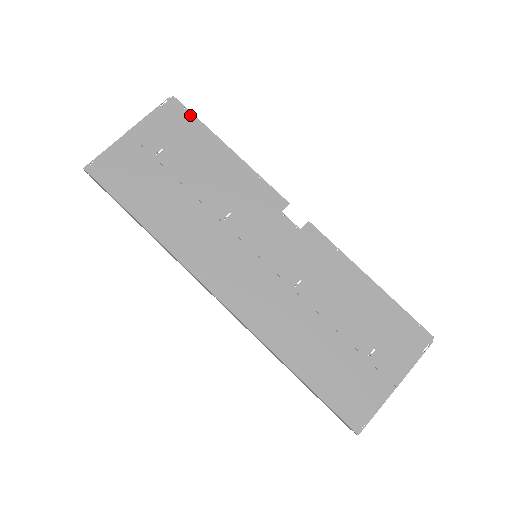
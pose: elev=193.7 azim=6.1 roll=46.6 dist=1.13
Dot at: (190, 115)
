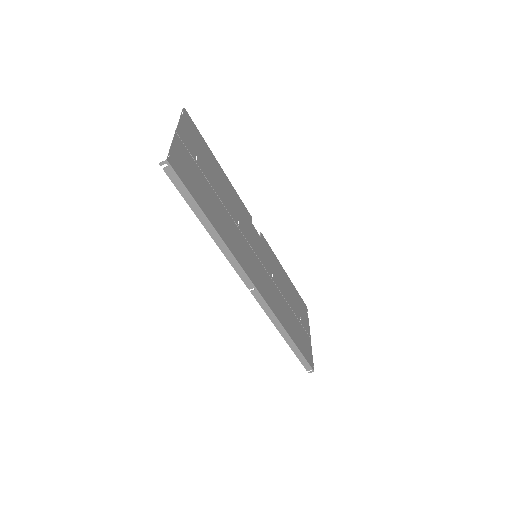
Dot at: (197, 130)
